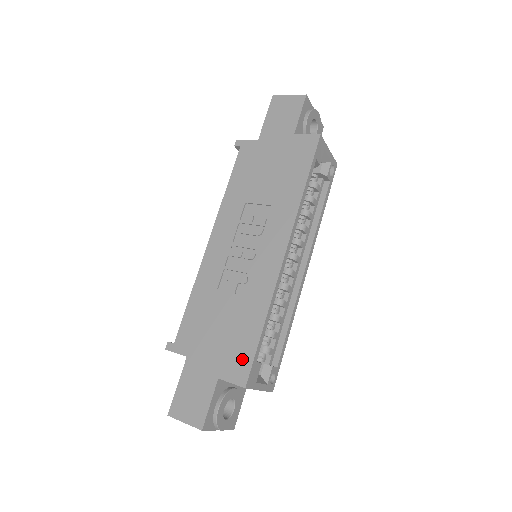
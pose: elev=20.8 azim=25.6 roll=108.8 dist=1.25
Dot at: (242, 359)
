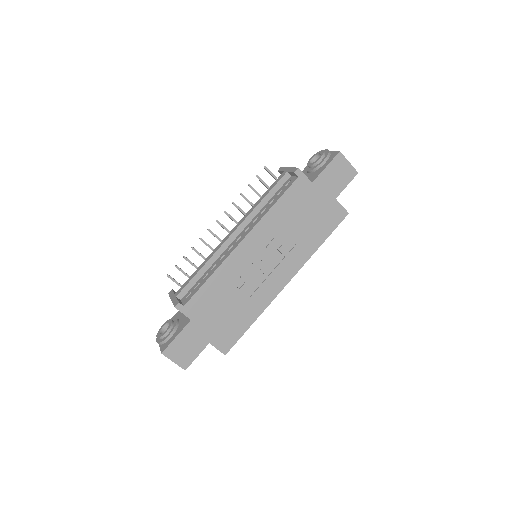
Dot at: (231, 338)
